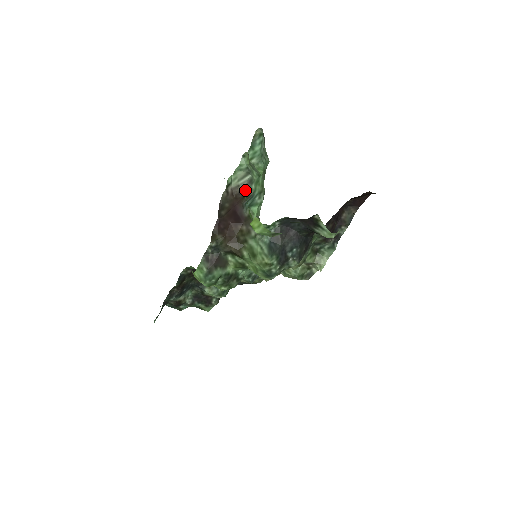
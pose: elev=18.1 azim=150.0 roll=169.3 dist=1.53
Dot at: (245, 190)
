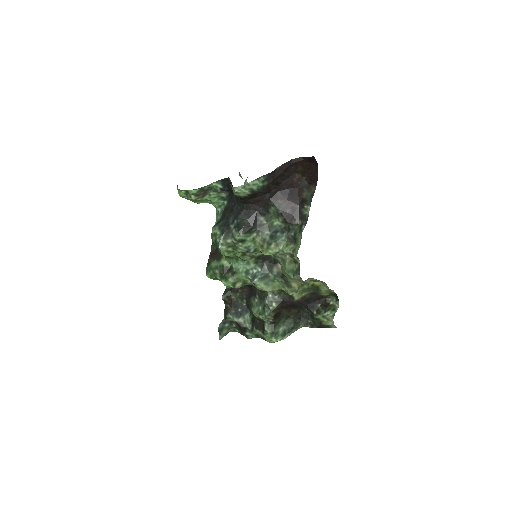
Dot at: occluded
